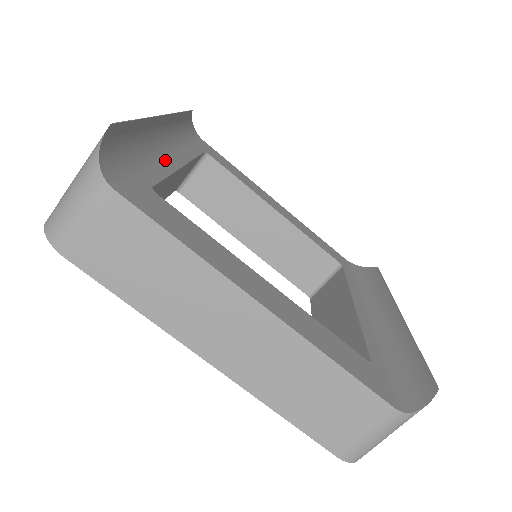
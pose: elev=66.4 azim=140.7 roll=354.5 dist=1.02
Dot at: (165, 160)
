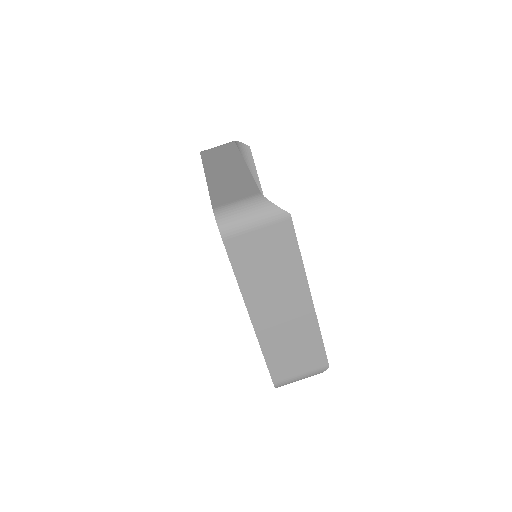
Dot at: occluded
